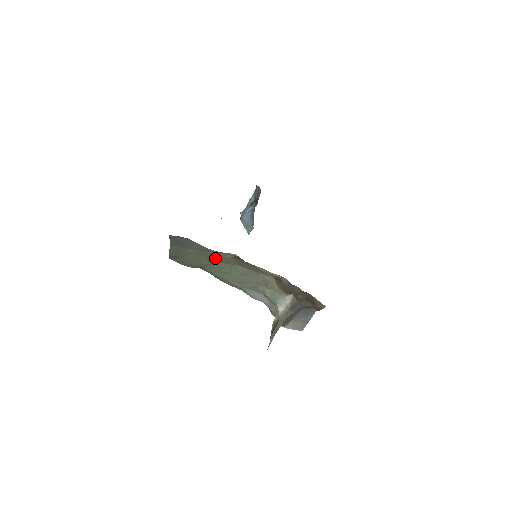
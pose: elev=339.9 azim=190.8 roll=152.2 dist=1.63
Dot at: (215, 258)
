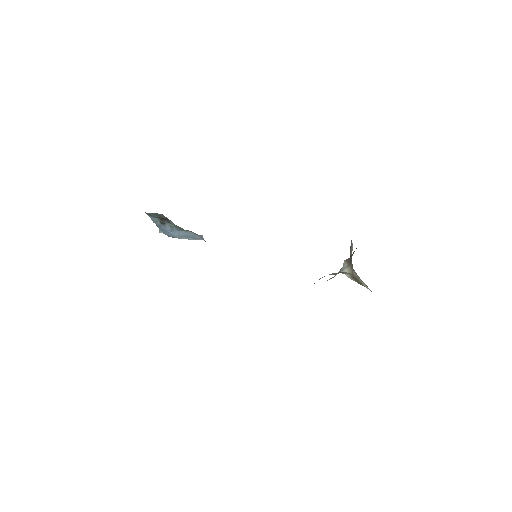
Dot at: occluded
